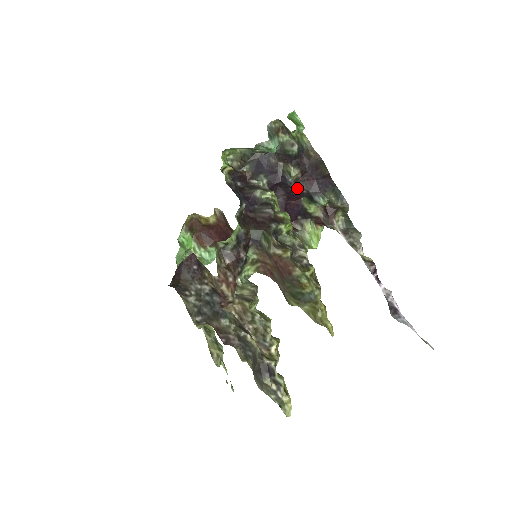
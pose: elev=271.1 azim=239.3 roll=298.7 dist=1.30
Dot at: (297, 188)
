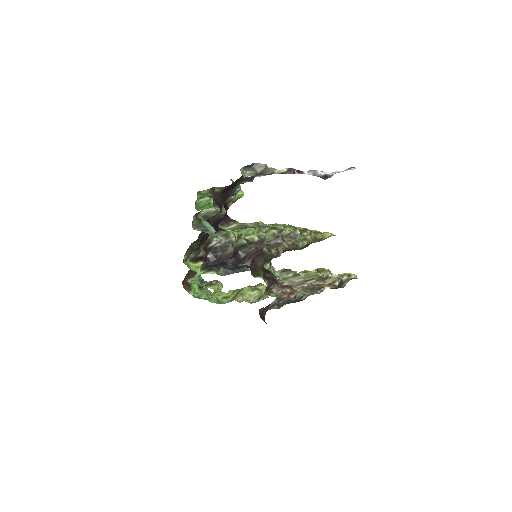
Dot at: occluded
